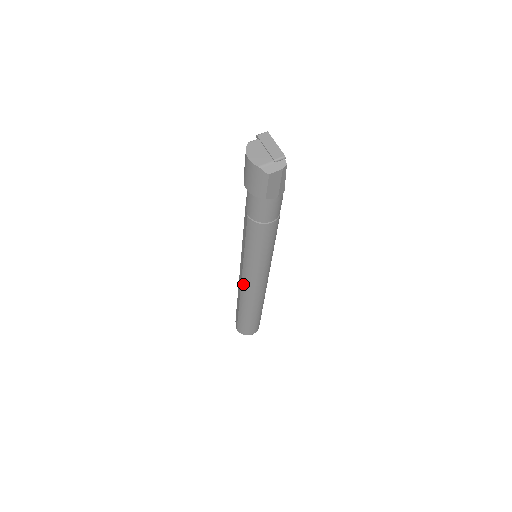
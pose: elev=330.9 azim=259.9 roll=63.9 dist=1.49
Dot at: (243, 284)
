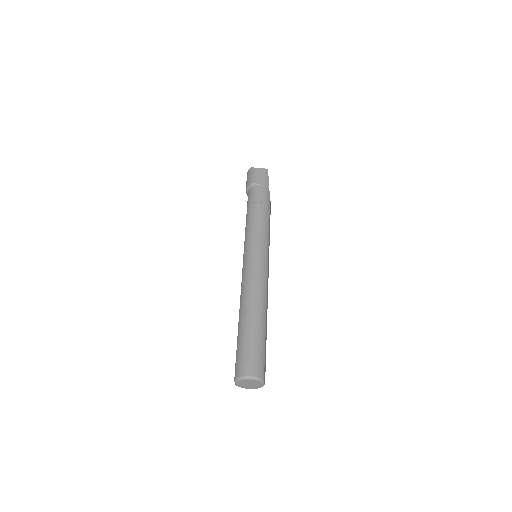
Dot at: (243, 278)
